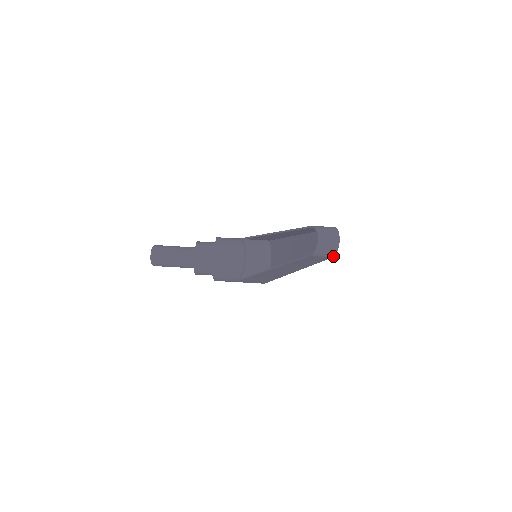
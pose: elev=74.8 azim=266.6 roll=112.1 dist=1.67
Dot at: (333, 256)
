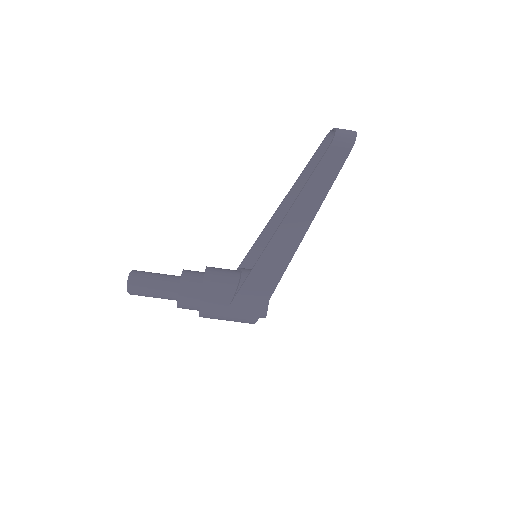
Dot at: (352, 147)
